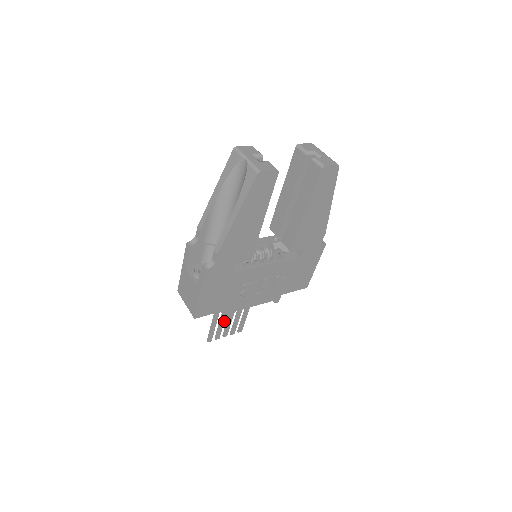
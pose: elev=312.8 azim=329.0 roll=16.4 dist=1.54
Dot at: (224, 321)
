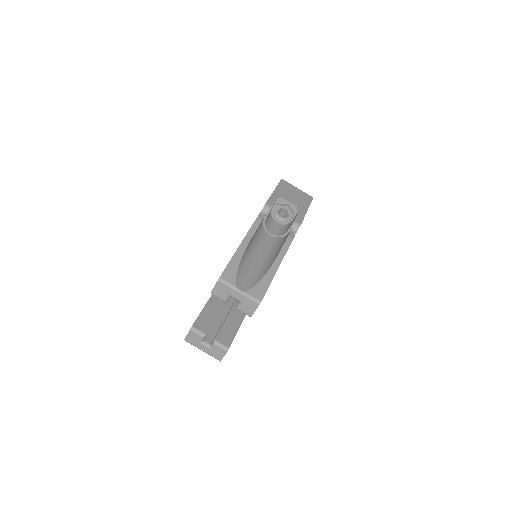
Dot at: occluded
